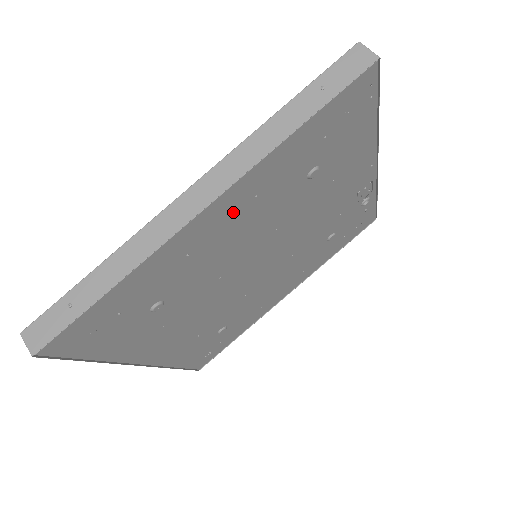
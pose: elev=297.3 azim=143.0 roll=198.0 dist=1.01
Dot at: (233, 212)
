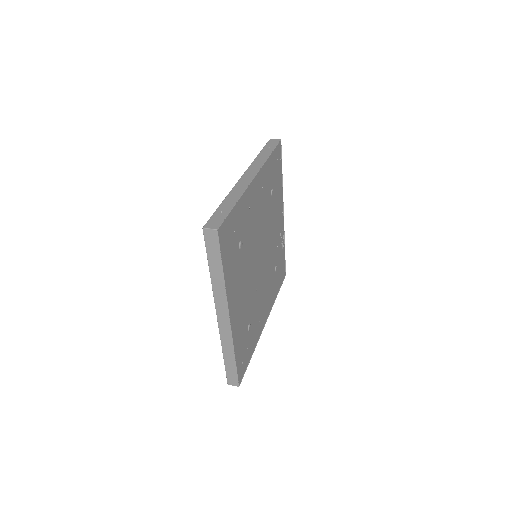
Dot at: (258, 191)
